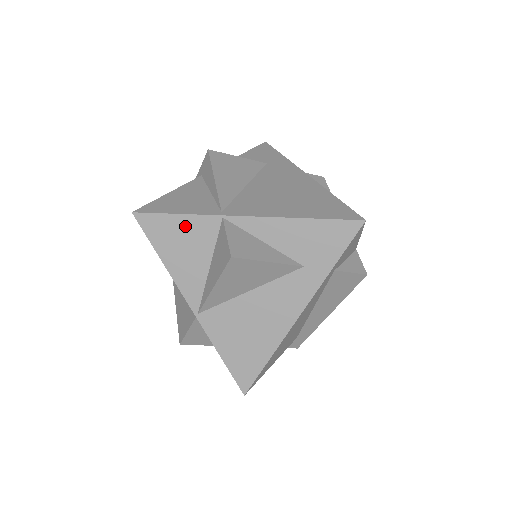
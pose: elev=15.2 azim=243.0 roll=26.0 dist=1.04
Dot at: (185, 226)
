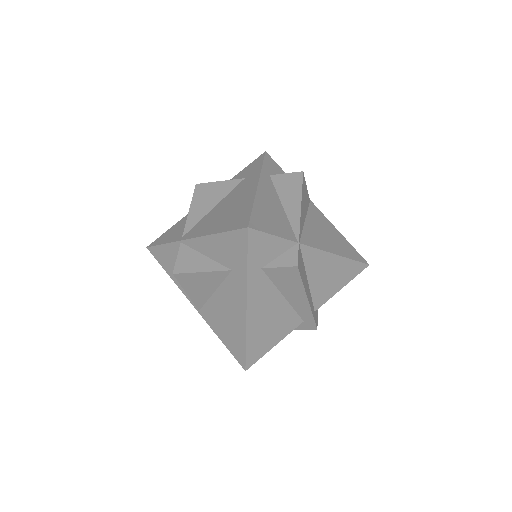
Dot at: (169, 252)
